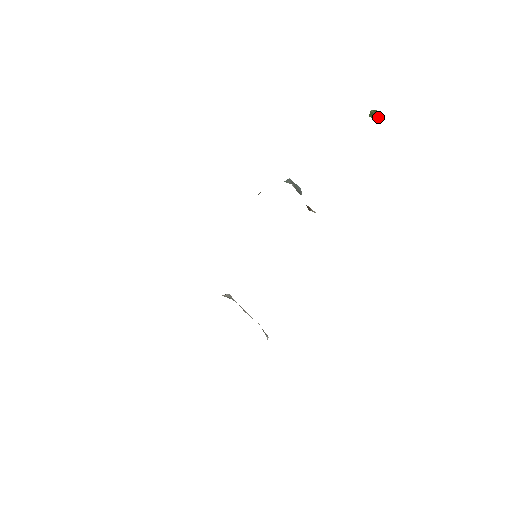
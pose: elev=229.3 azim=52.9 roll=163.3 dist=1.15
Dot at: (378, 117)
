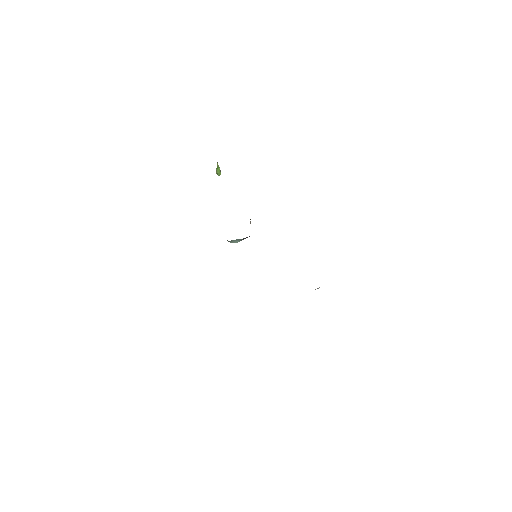
Dot at: (217, 164)
